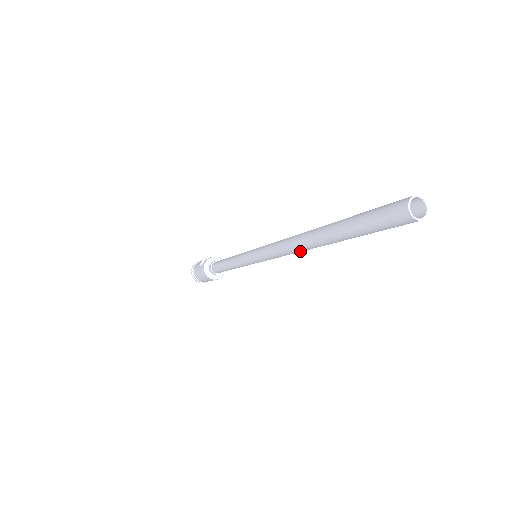
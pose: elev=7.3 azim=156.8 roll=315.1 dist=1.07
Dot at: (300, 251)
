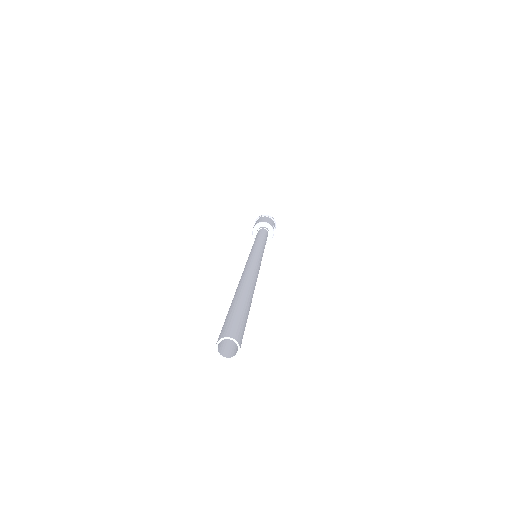
Dot at: occluded
